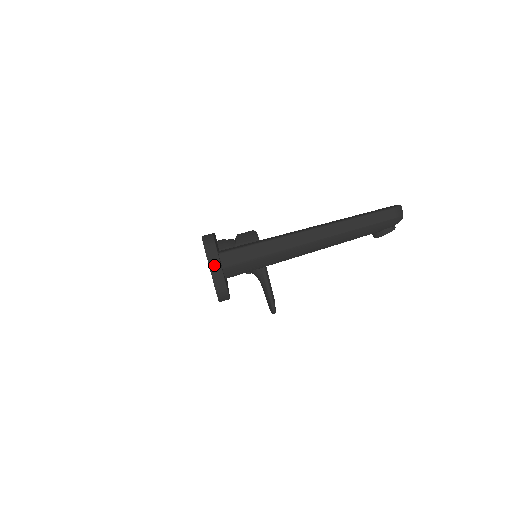
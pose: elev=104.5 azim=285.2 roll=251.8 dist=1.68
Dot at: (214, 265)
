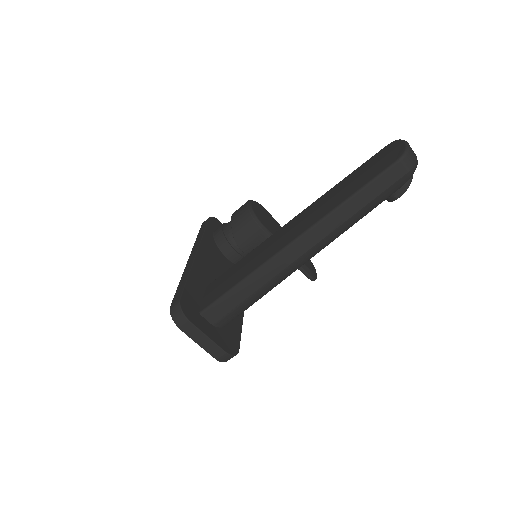
Dot at: (198, 338)
